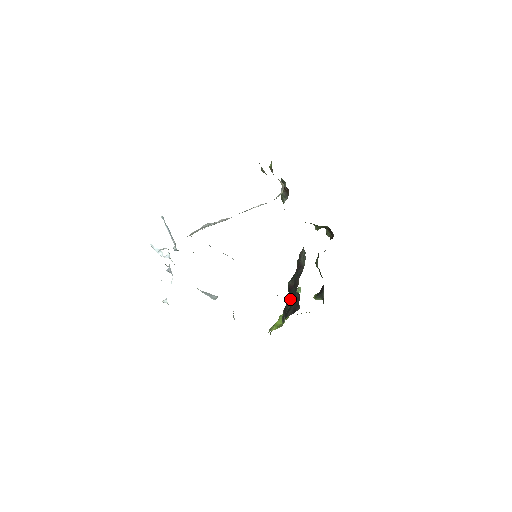
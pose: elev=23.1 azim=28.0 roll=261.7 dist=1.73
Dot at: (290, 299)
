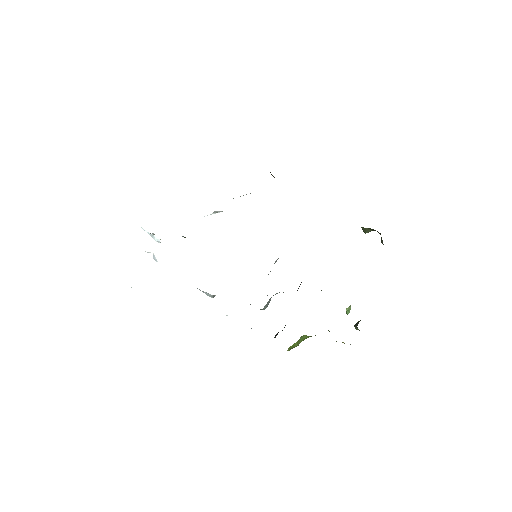
Dot at: occluded
